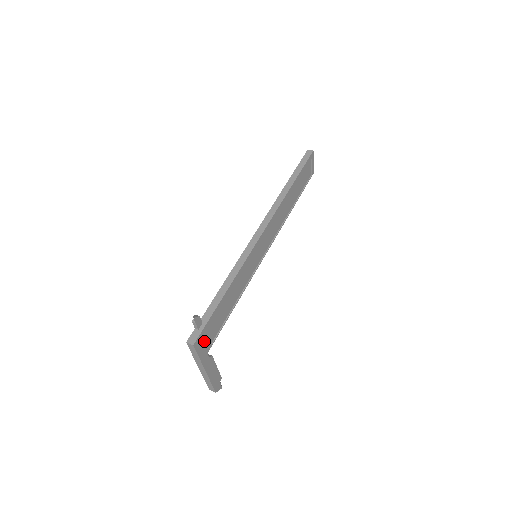
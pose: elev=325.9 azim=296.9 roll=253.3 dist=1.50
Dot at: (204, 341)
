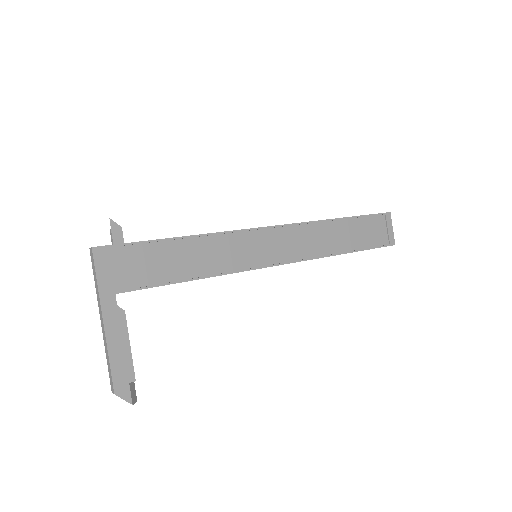
Dot at: (115, 266)
